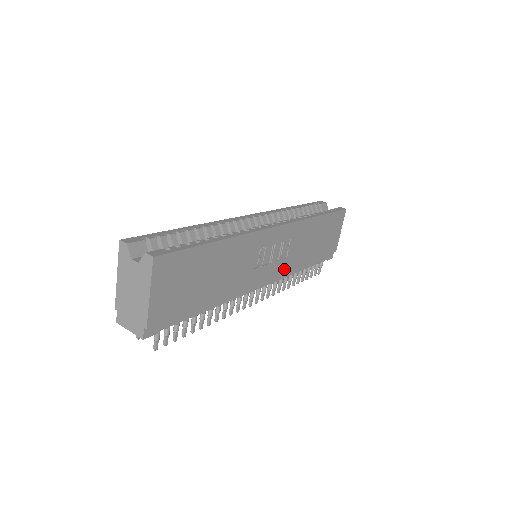
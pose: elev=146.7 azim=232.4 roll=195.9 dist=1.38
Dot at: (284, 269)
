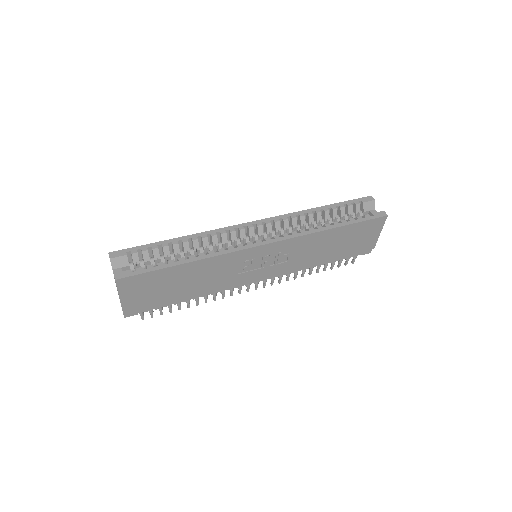
Dot at: (285, 269)
